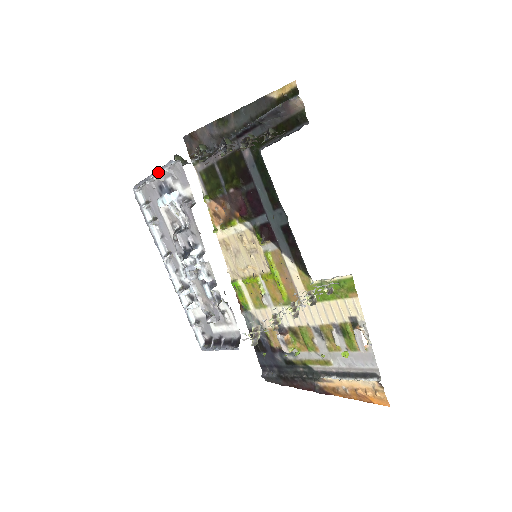
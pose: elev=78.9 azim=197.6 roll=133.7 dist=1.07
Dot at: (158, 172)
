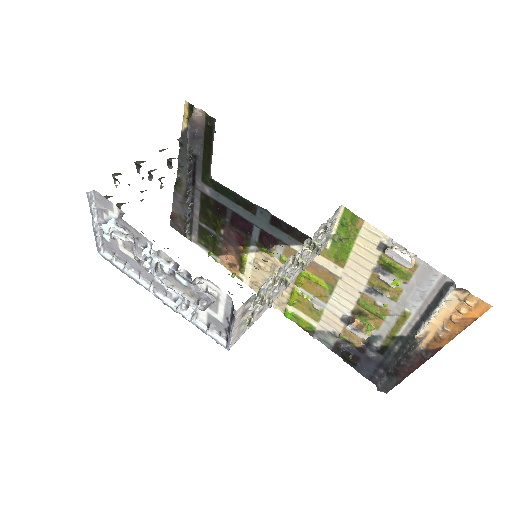
Dot at: (92, 216)
